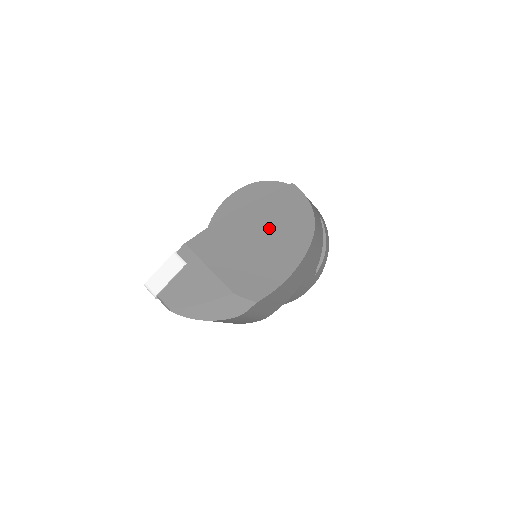
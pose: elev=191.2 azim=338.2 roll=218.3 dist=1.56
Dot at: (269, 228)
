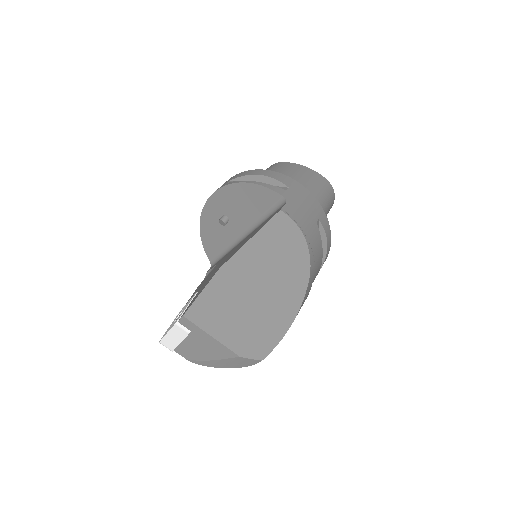
Dot at: (262, 279)
